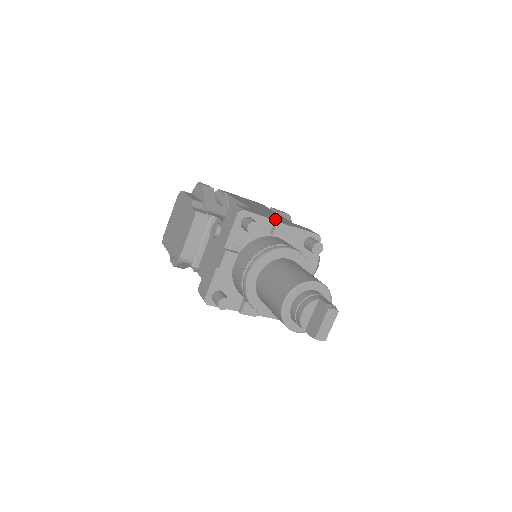
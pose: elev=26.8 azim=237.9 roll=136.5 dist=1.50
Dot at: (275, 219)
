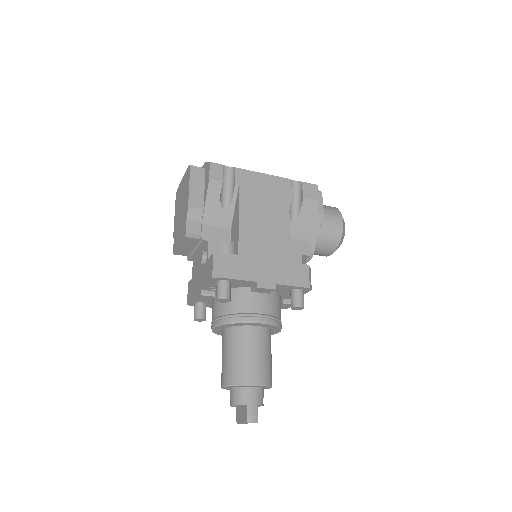
Dot at: (259, 276)
